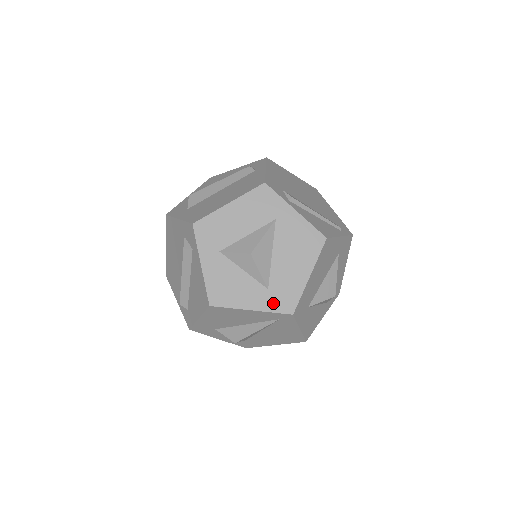
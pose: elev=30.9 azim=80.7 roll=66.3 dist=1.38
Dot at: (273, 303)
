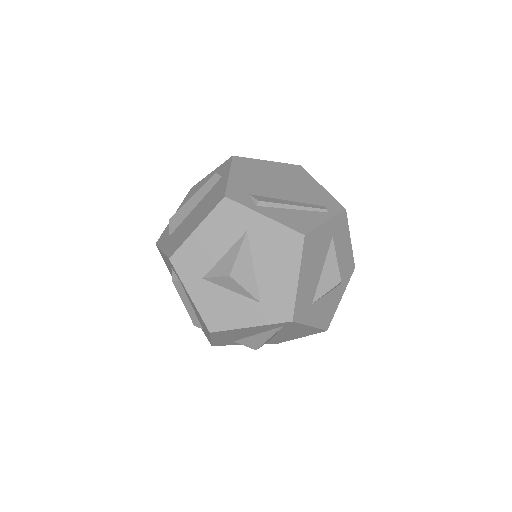
Dot at: (269, 315)
